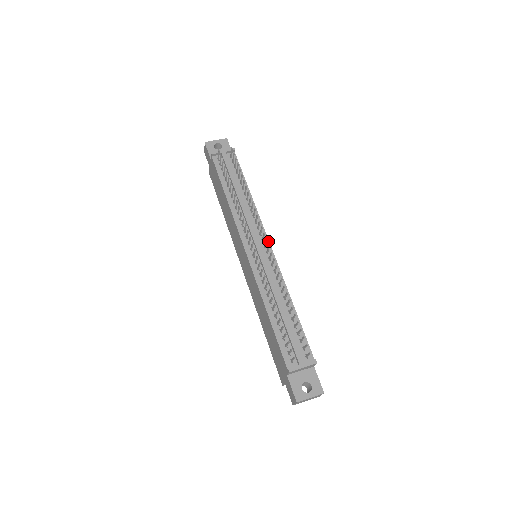
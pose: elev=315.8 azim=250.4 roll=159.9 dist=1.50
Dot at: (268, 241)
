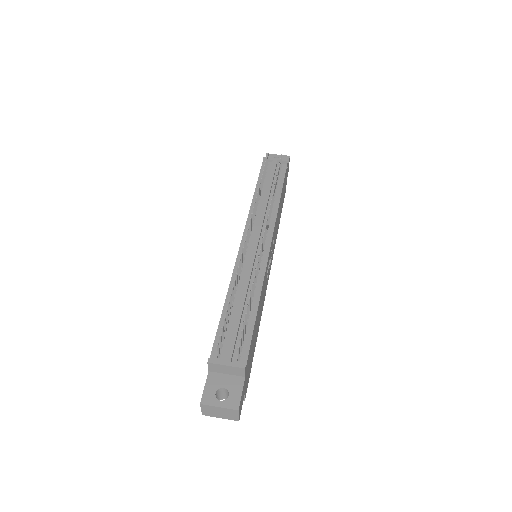
Dot at: (271, 240)
